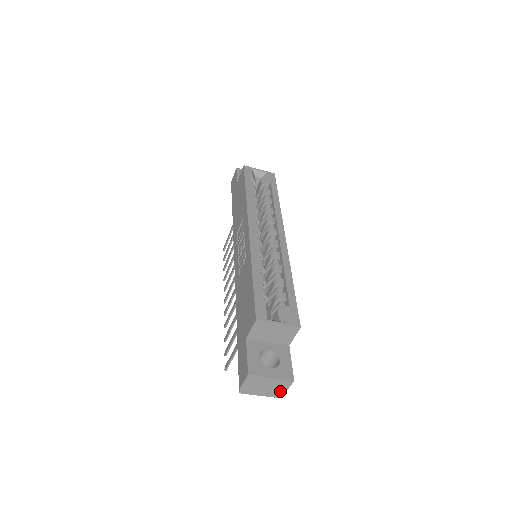
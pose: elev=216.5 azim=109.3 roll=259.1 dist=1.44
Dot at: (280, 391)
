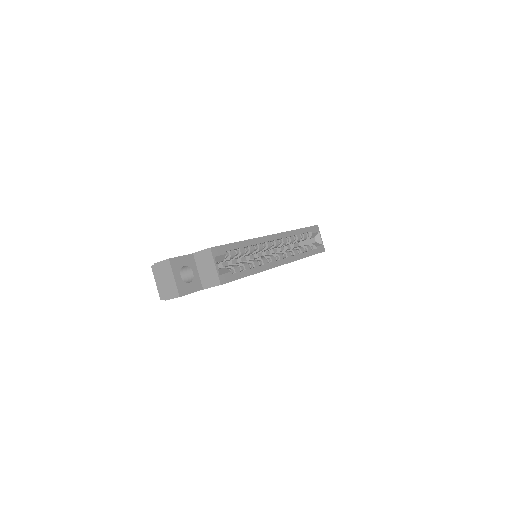
Dot at: (166, 295)
